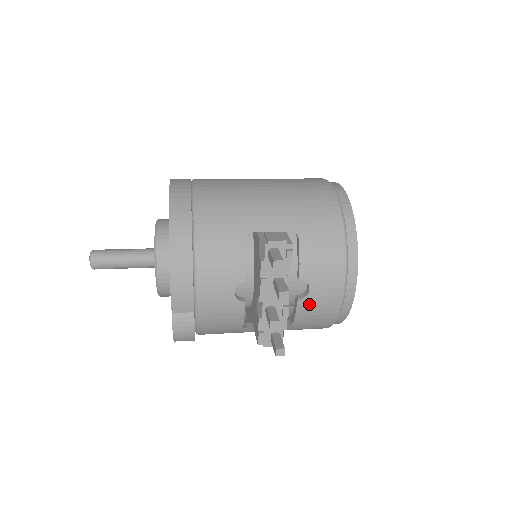
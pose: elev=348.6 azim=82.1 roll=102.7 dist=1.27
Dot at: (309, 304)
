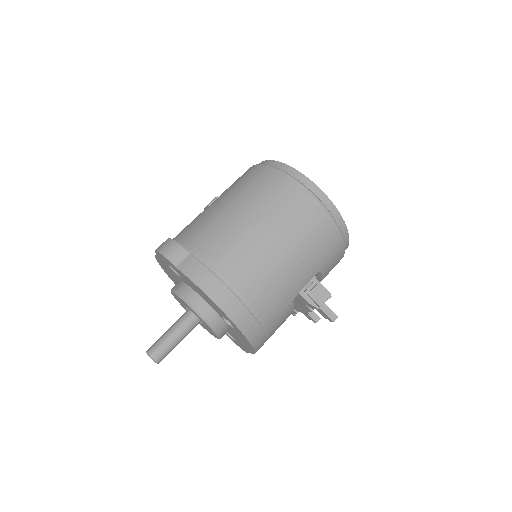
Dot at: occluded
